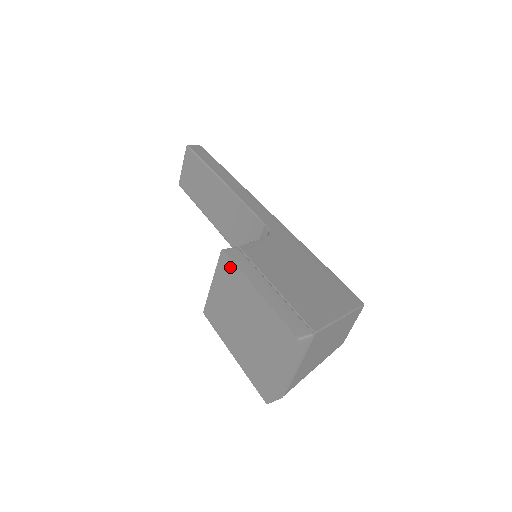
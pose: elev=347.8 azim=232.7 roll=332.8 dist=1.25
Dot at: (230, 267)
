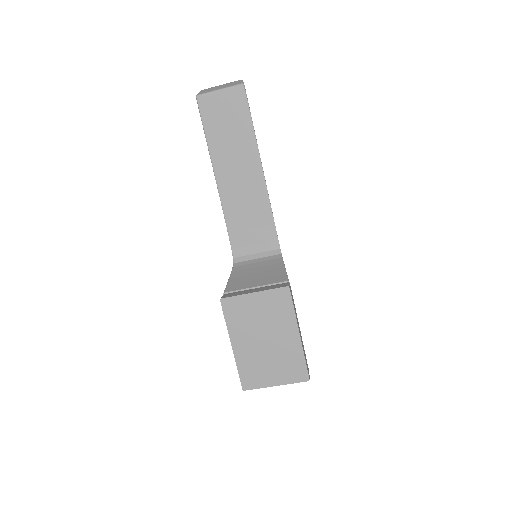
Dot at: (286, 303)
